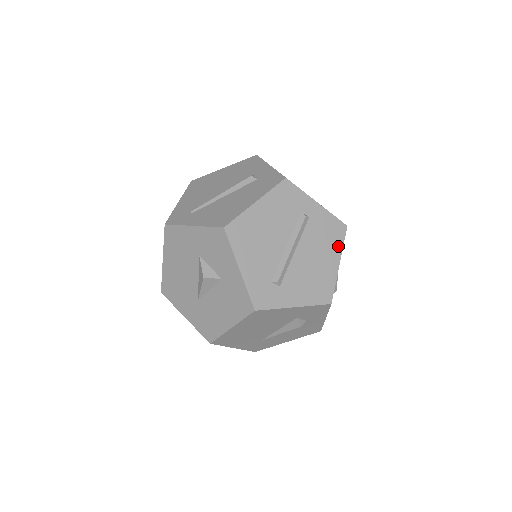
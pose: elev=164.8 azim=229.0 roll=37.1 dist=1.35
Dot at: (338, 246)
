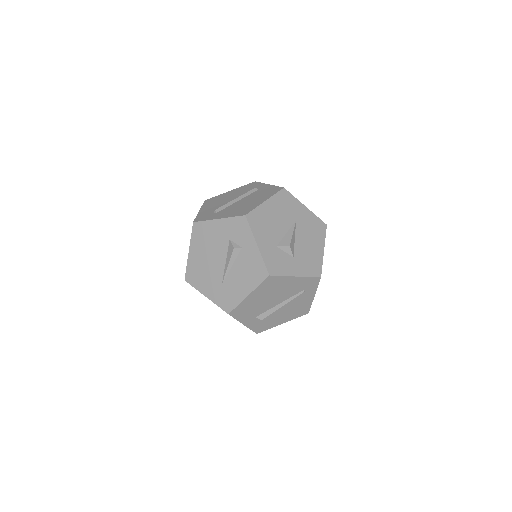
Dot at: (270, 195)
